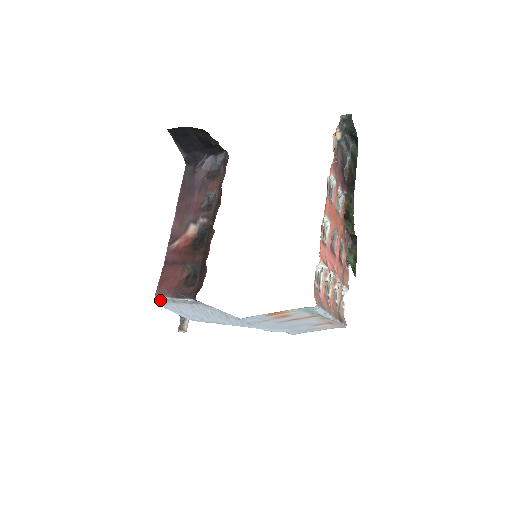
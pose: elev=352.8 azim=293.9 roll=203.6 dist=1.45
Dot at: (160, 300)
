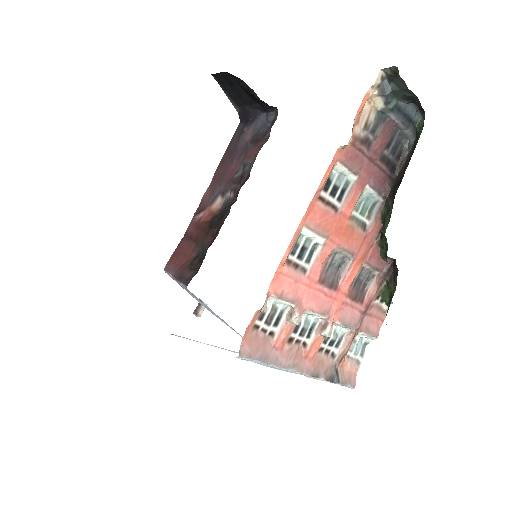
Dot at: occluded
